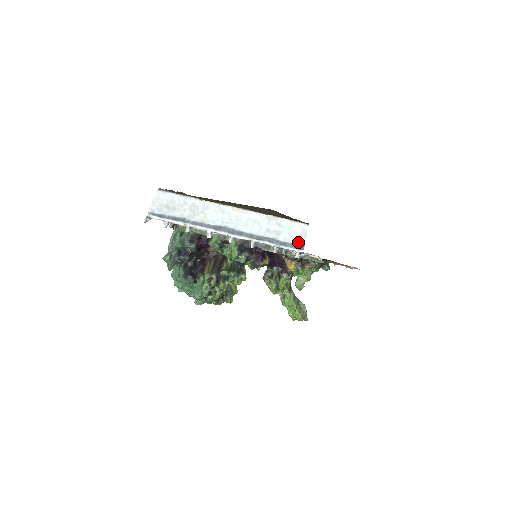
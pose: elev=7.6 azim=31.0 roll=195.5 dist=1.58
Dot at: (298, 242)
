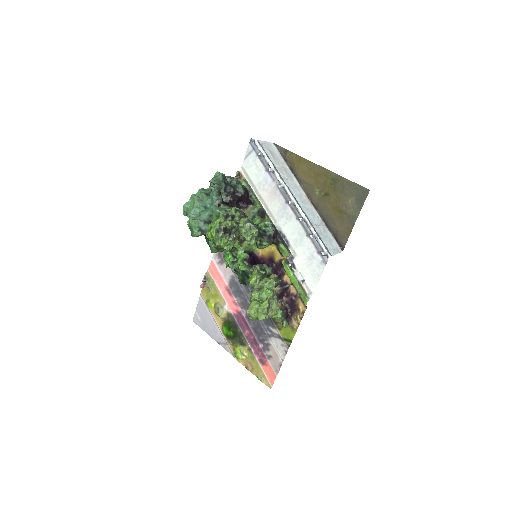
Dot at: (330, 250)
